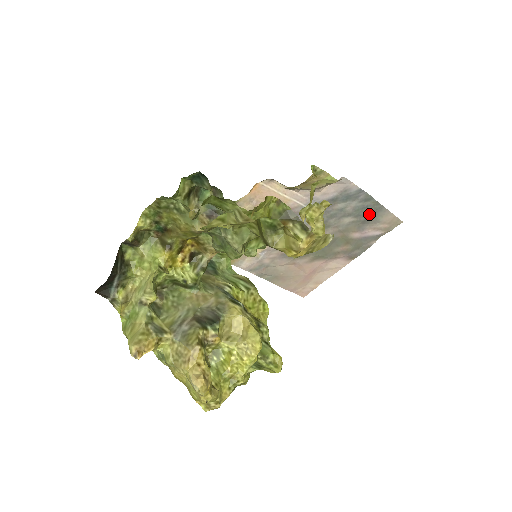
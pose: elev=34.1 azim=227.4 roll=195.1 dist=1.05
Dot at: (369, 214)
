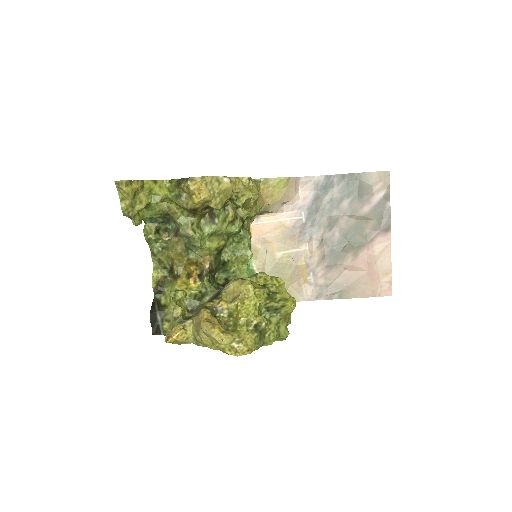
Dot at: (356, 187)
